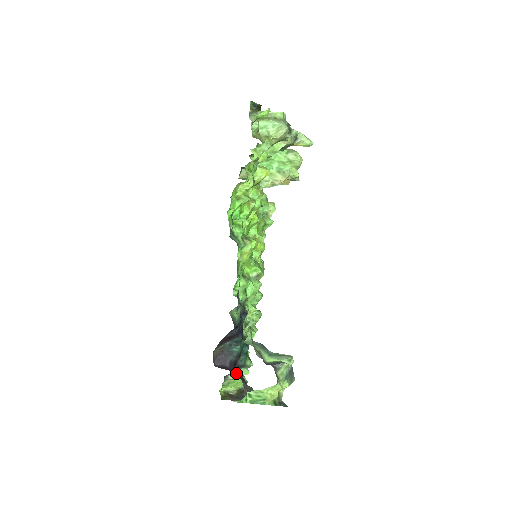
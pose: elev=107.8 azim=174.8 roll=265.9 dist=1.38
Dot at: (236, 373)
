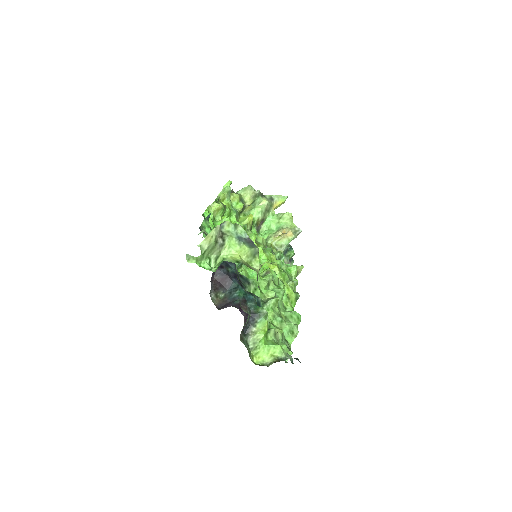
Dot at: occluded
